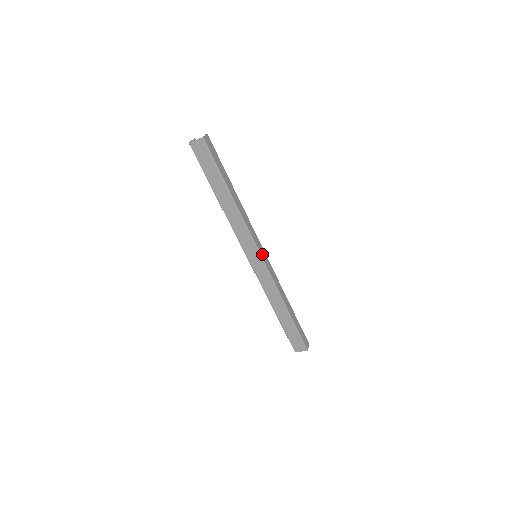
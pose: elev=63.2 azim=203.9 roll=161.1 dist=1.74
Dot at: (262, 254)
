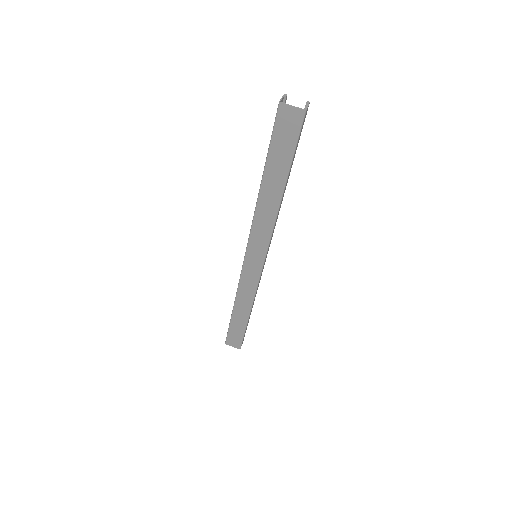
Dot at: (265, 259)
